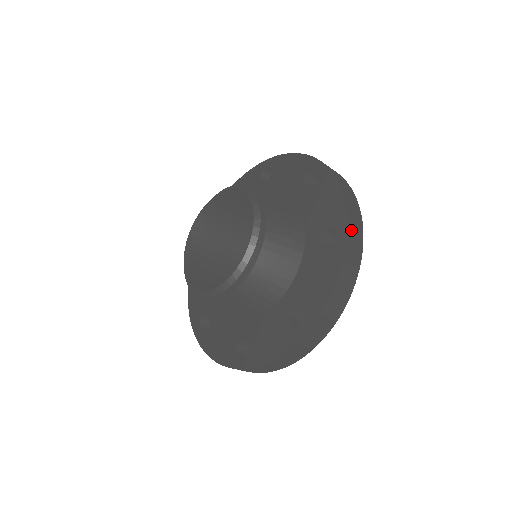
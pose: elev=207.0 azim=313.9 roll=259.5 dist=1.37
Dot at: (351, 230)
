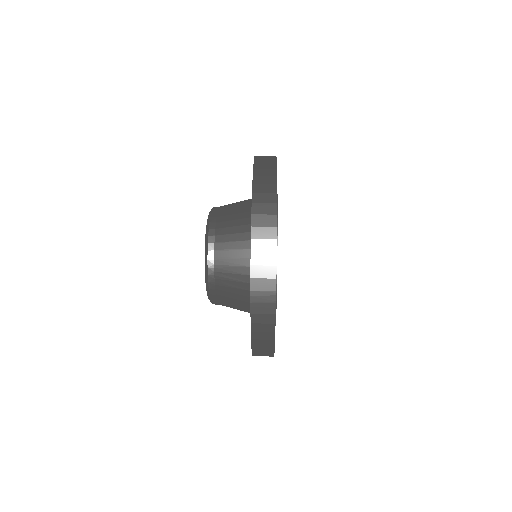
Dot at: (257, 352)
